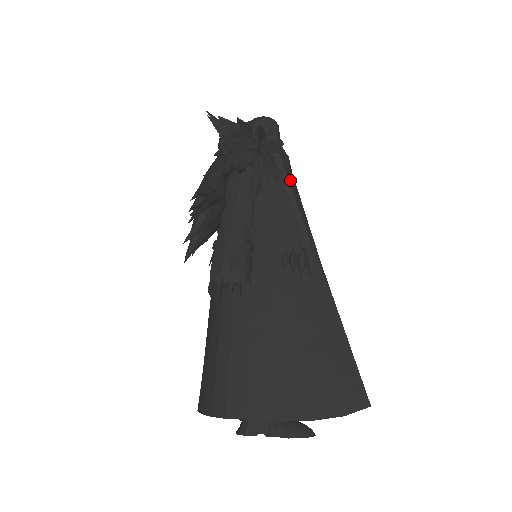
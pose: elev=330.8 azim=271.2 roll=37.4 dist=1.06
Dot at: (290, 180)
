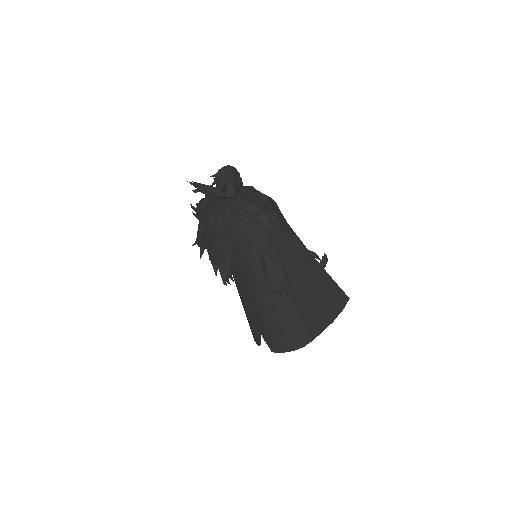
Dot at: (282, 214)
